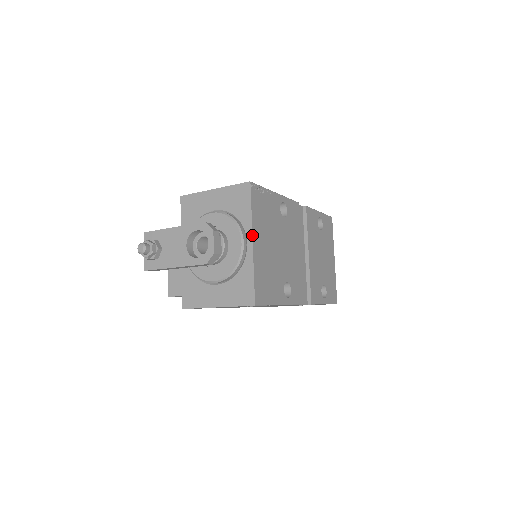
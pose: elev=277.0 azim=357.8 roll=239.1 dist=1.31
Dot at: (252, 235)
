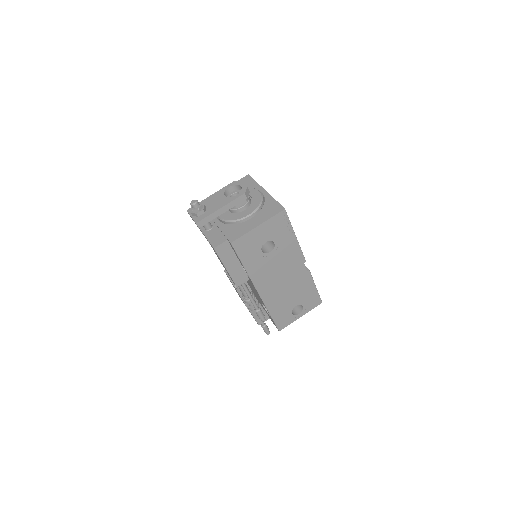
Dot at: (263, 188)
